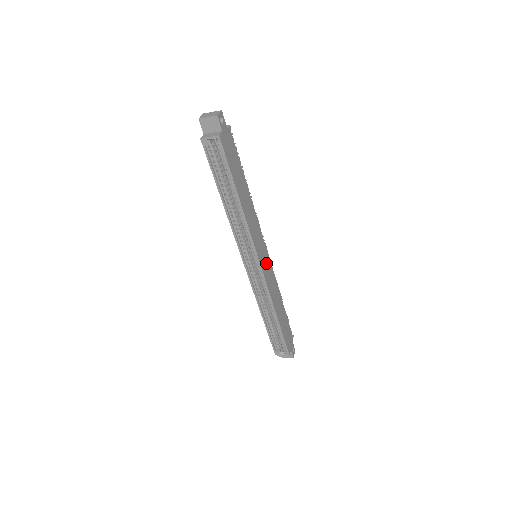
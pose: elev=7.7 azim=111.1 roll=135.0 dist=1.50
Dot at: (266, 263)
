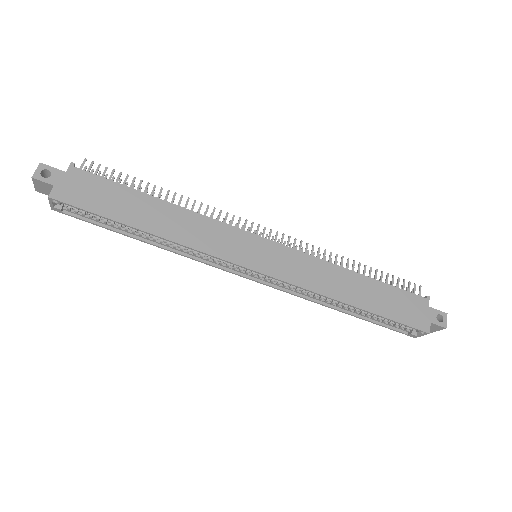
Dot at: (273, 256)
